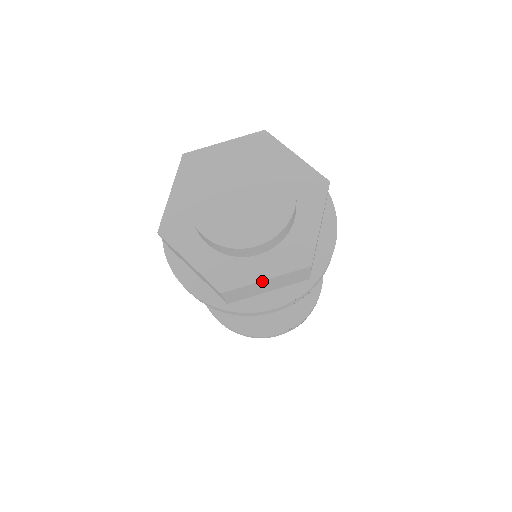
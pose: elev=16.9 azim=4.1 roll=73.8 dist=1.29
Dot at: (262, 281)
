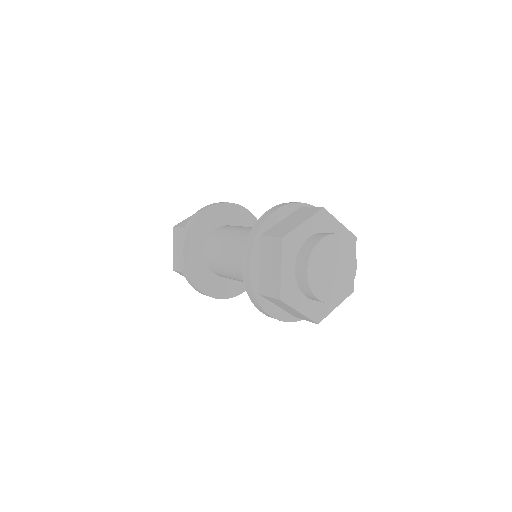
Dot at: occluded
